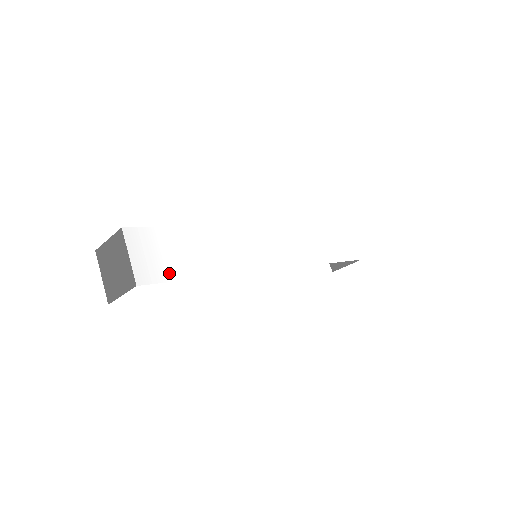
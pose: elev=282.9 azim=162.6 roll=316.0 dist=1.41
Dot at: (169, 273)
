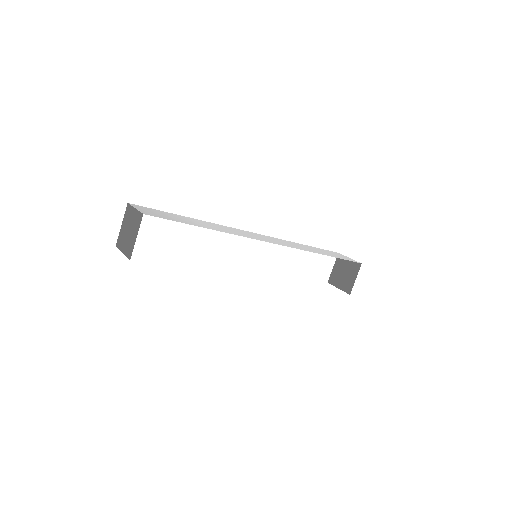
Dot at: (170, 219)
